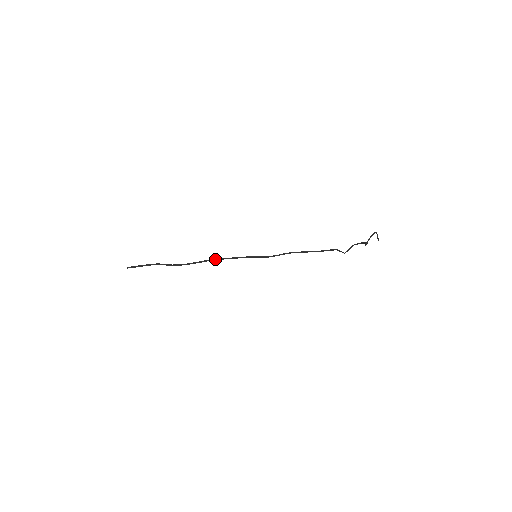
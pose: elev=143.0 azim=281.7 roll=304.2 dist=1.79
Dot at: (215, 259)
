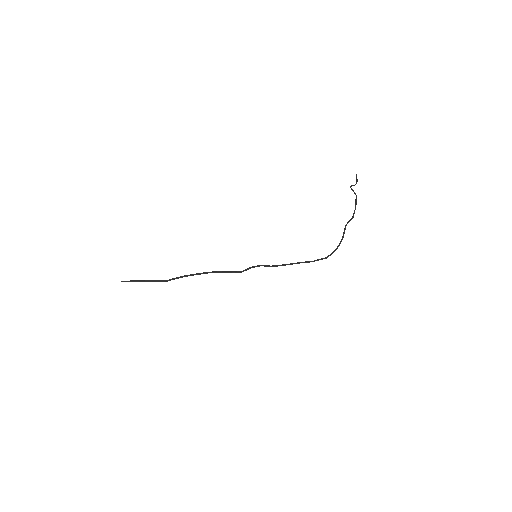
Dot at: (213, 272)
